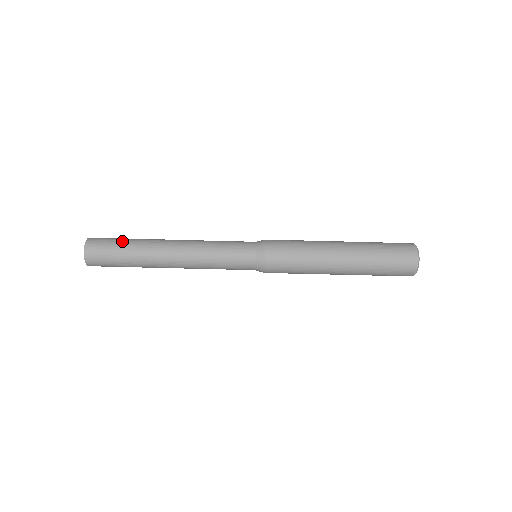
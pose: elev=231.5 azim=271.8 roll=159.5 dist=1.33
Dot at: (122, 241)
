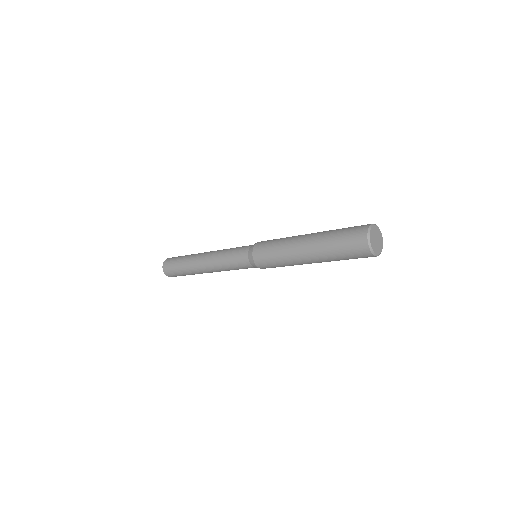
Dot at: (181, 257)
